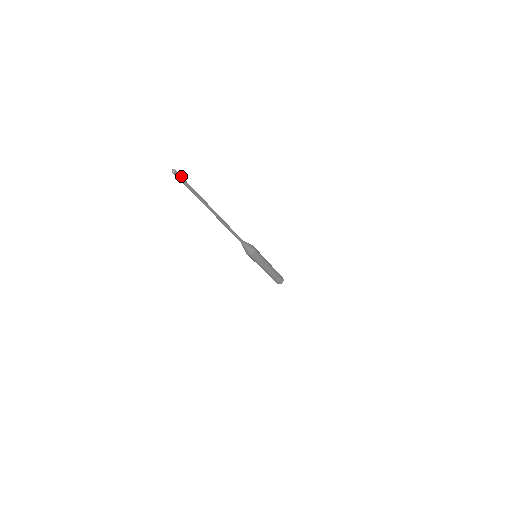
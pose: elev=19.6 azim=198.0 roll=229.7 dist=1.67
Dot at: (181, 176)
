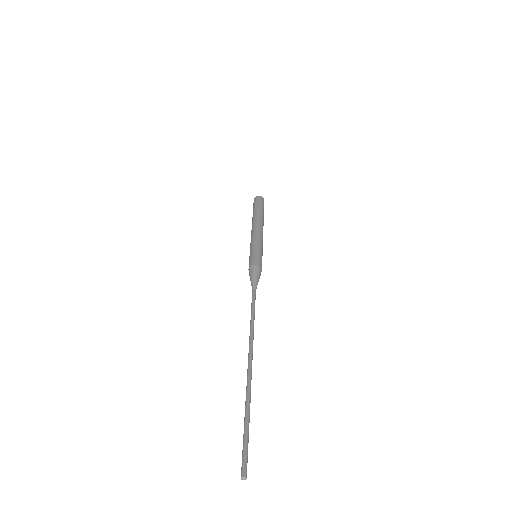
Dot at: (247, 459)
